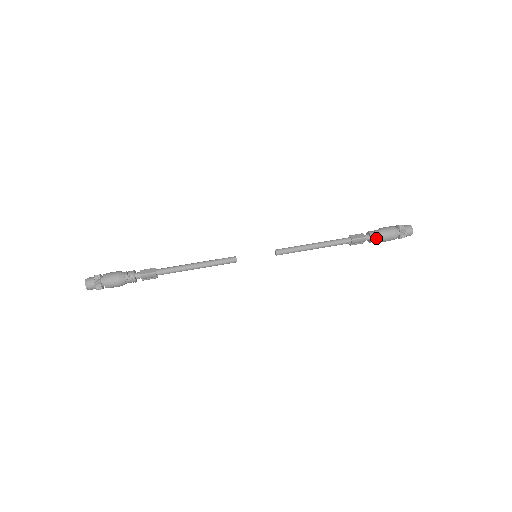
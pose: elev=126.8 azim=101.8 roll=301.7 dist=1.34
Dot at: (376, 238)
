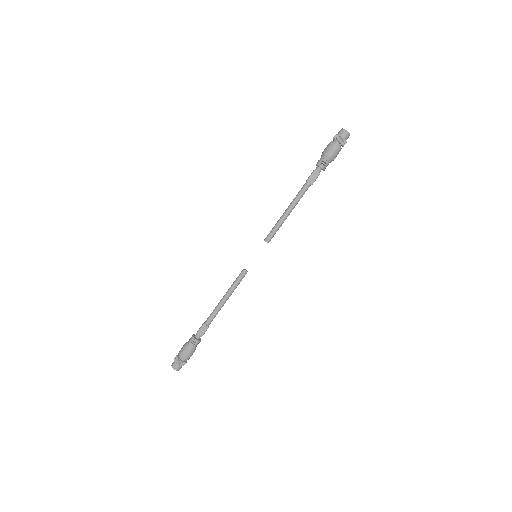
Dot at: occluded
